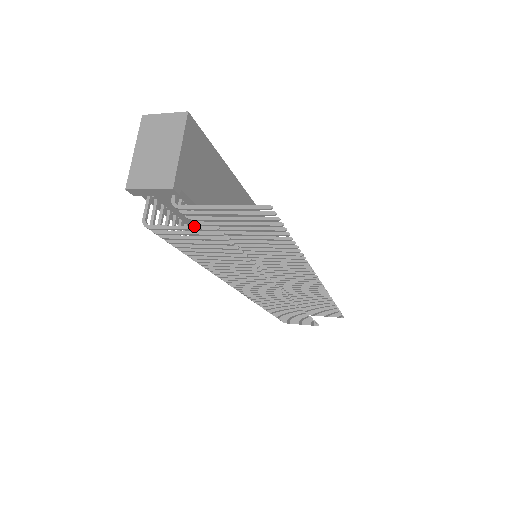
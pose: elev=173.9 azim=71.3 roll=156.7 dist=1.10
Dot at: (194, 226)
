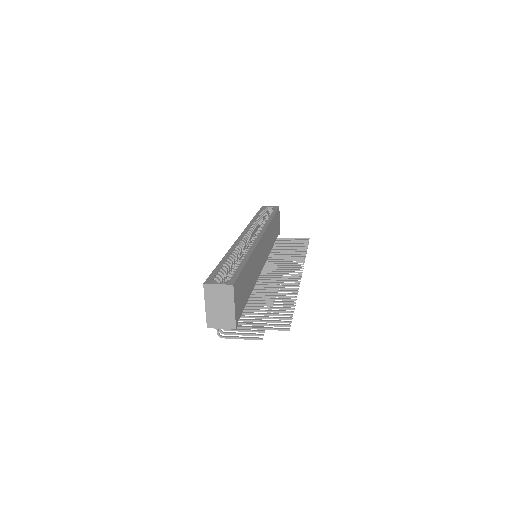
Dot at: (249, 338)
